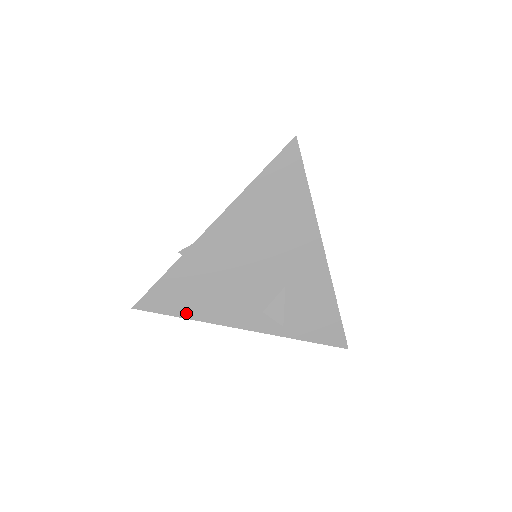
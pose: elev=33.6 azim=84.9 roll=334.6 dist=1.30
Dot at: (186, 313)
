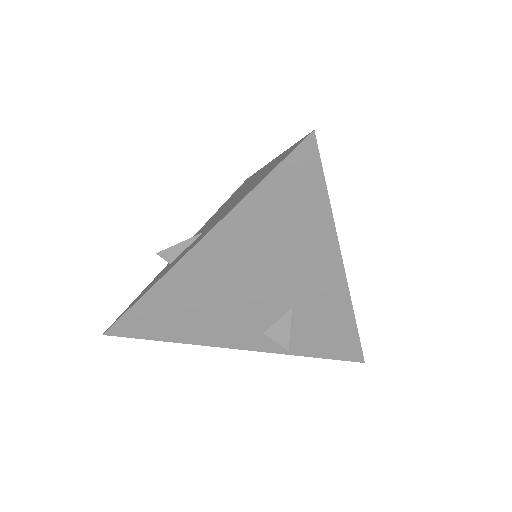
Dot at: (170, 337)
